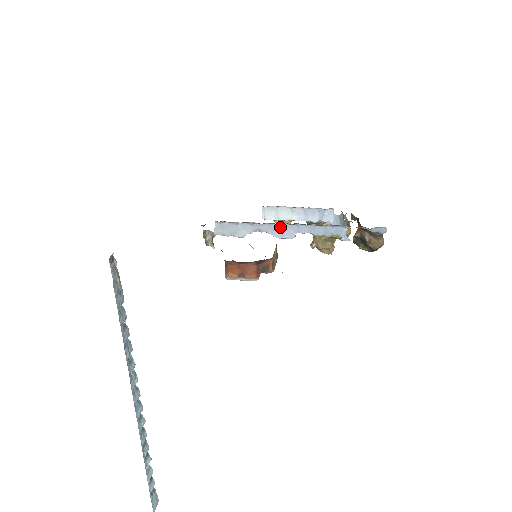
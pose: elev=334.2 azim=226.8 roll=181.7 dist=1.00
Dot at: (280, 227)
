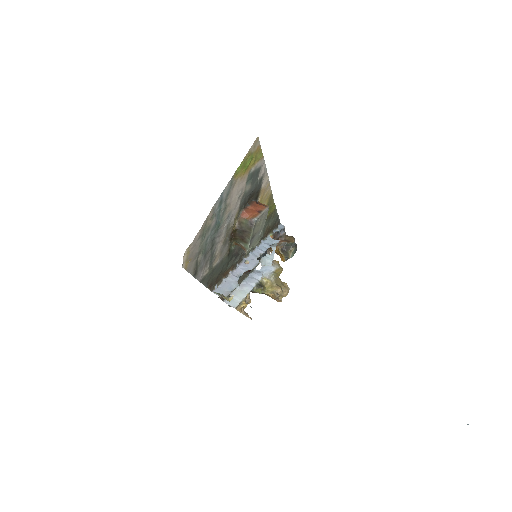
Dot at: (250, 318)
